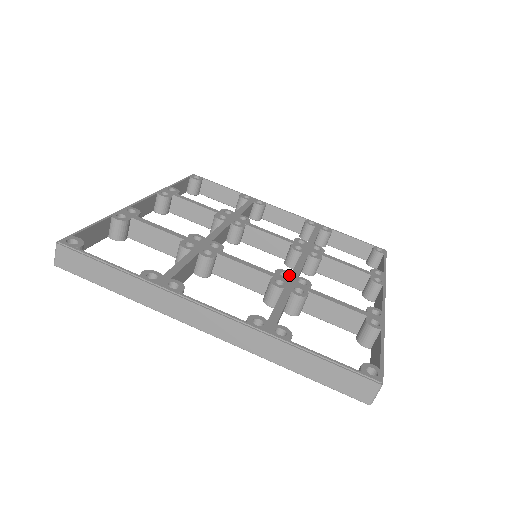
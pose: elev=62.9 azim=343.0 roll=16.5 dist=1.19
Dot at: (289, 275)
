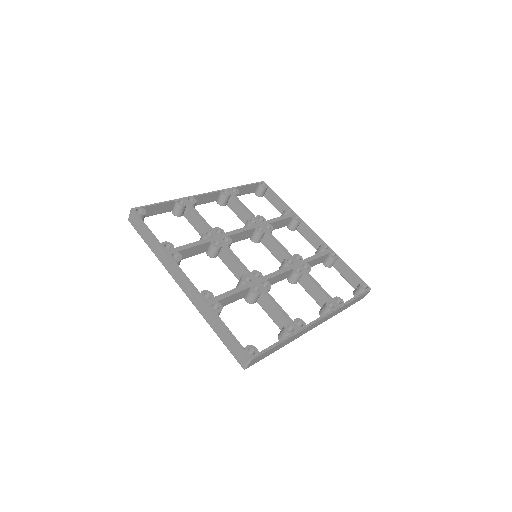
Dot at: (260, 277)
